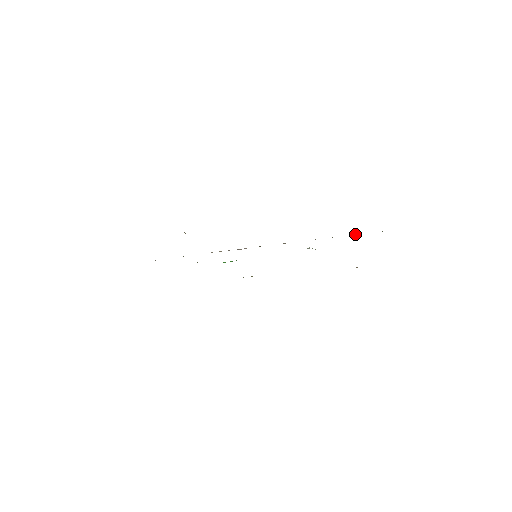
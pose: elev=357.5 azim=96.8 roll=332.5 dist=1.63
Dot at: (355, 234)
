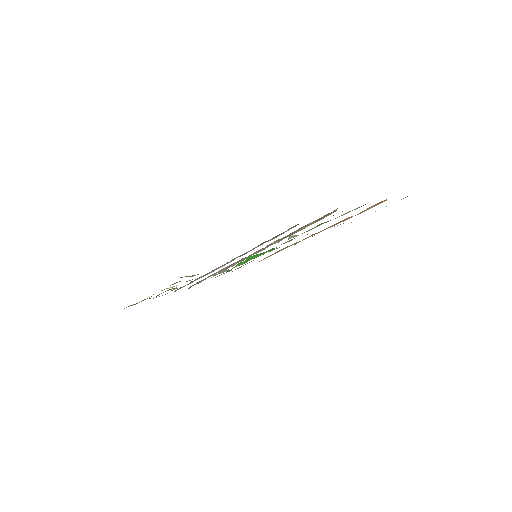
Dot at: (310, 223)
